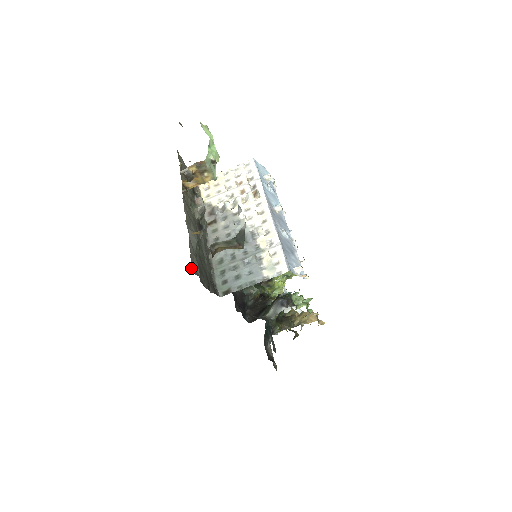
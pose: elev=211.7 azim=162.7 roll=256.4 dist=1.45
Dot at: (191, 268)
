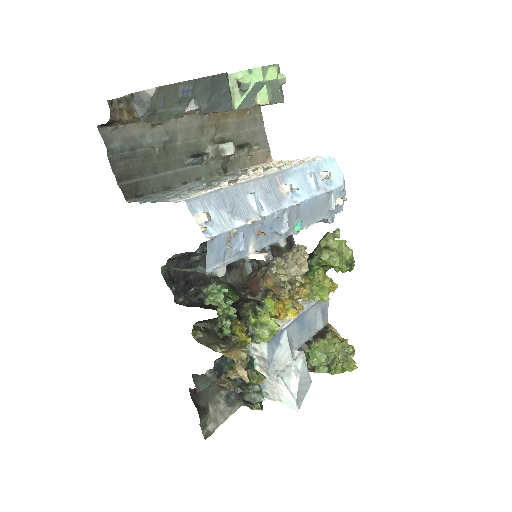
Dot at: (104, 130)
